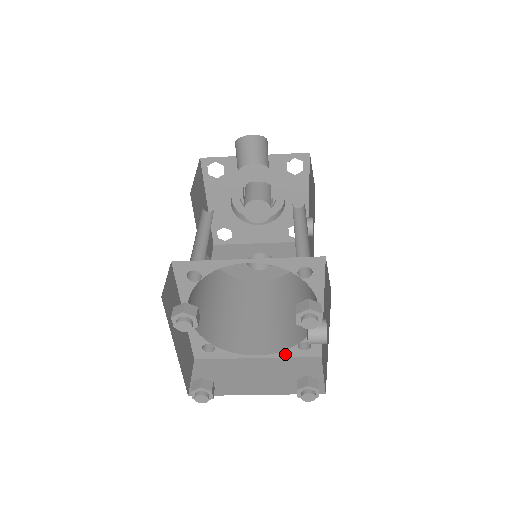
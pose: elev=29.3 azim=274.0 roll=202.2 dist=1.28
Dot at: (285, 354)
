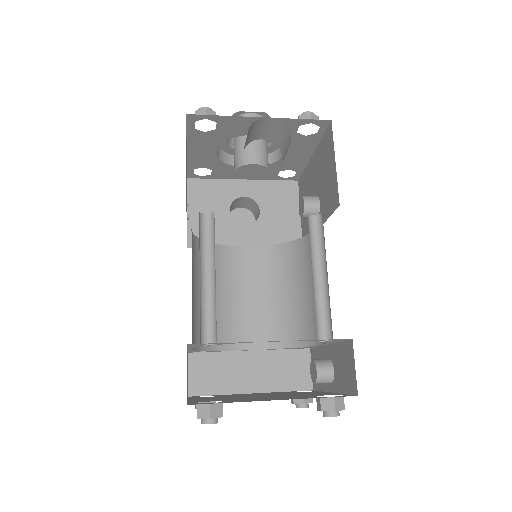
Dot at: (277, 349)
